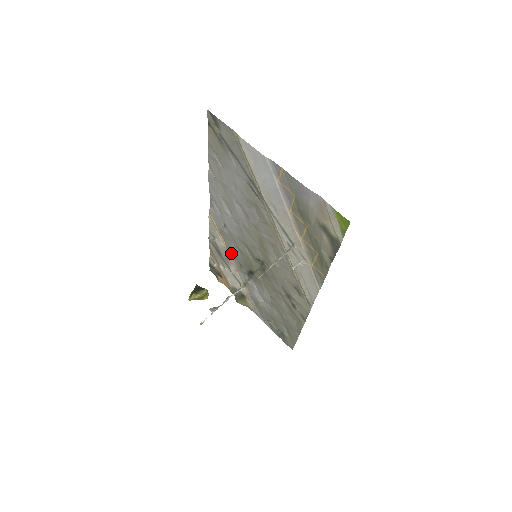
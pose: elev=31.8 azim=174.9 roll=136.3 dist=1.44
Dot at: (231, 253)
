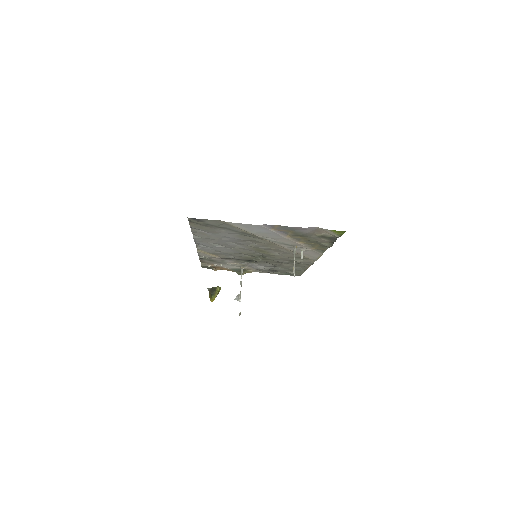
Dot at: occluded
